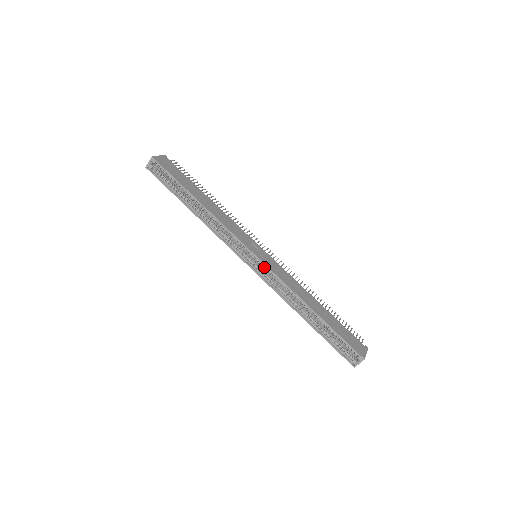
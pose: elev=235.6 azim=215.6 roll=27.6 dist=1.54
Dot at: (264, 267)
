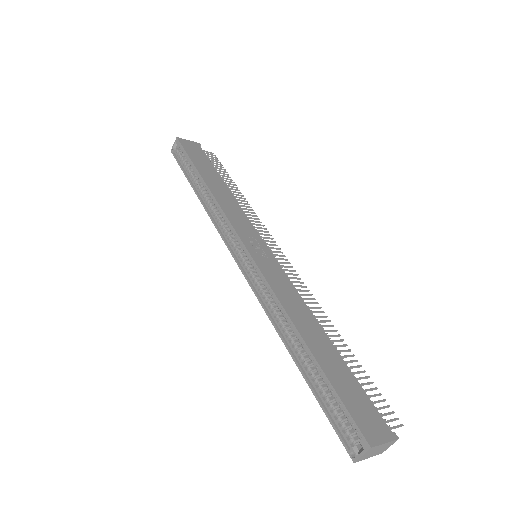
Dot at: (254, 265)
